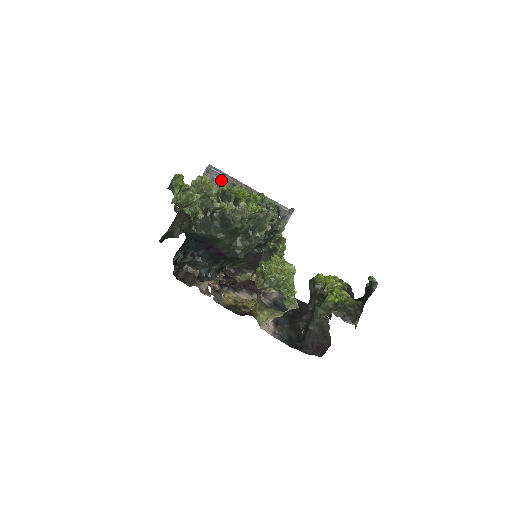
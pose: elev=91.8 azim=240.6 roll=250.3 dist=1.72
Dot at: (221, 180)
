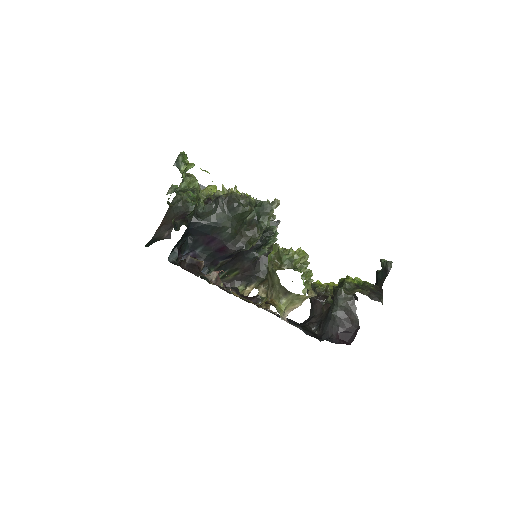
Dot at: (210, 185)
